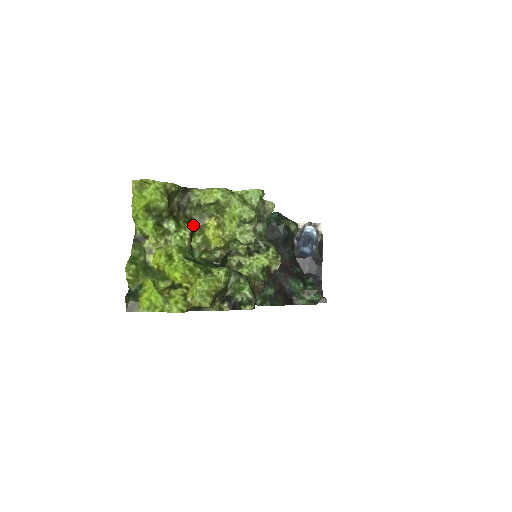
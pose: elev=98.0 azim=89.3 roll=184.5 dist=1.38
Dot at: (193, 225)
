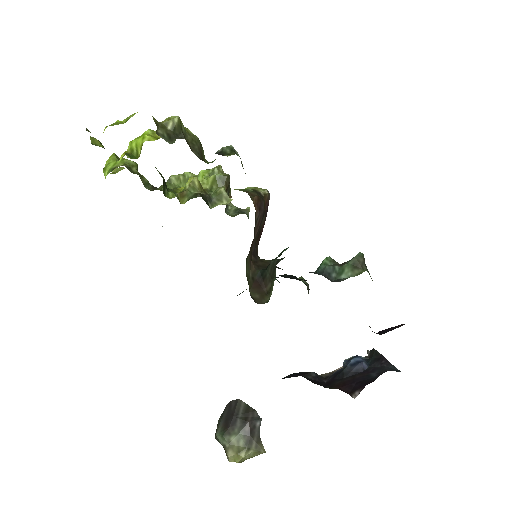
Dot at: (165, 186)
